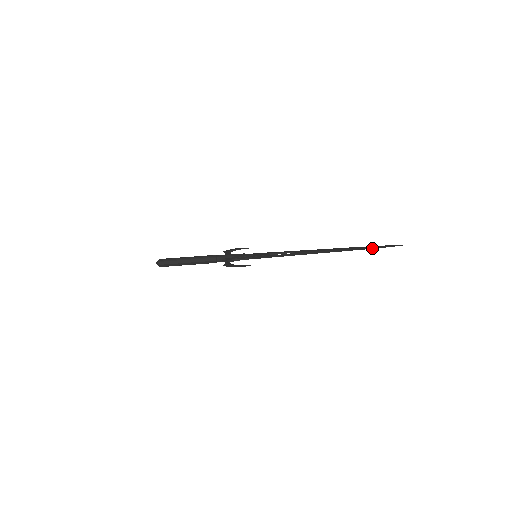
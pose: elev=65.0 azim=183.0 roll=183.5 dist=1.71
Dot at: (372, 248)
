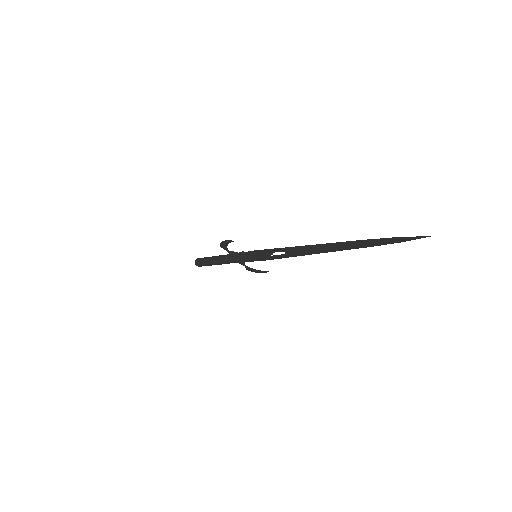
Dot at: (371, 240)
